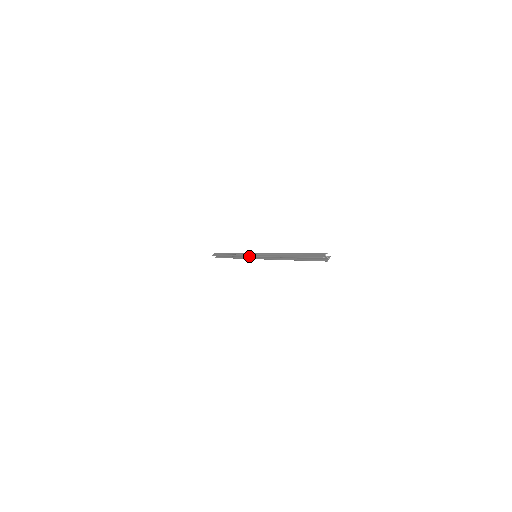
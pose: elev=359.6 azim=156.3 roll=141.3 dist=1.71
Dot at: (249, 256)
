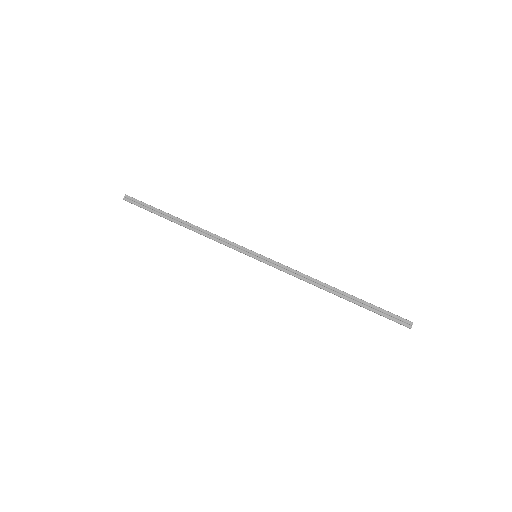
Dot at: (244, 253)
